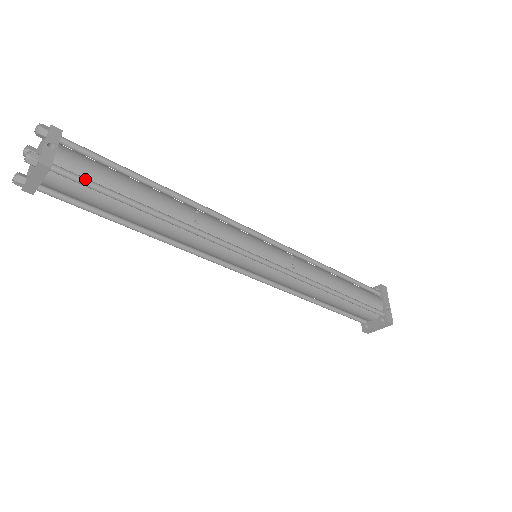
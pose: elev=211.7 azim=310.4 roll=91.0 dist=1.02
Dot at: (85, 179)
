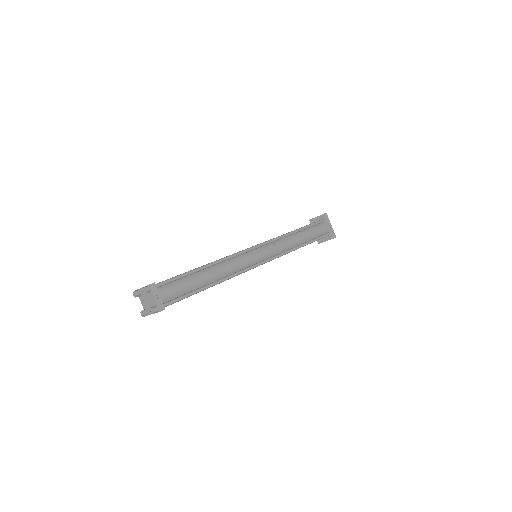
Dot at: (178, 299)
